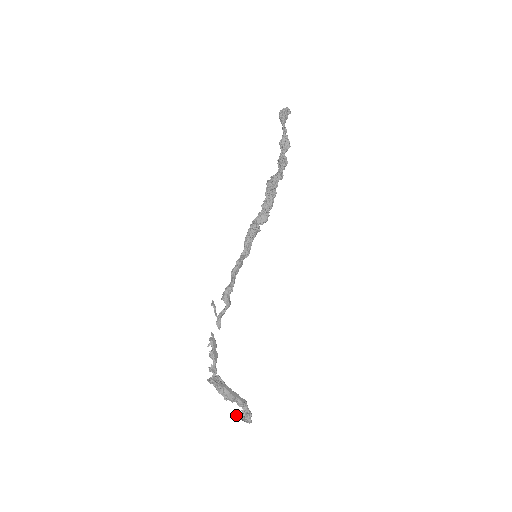
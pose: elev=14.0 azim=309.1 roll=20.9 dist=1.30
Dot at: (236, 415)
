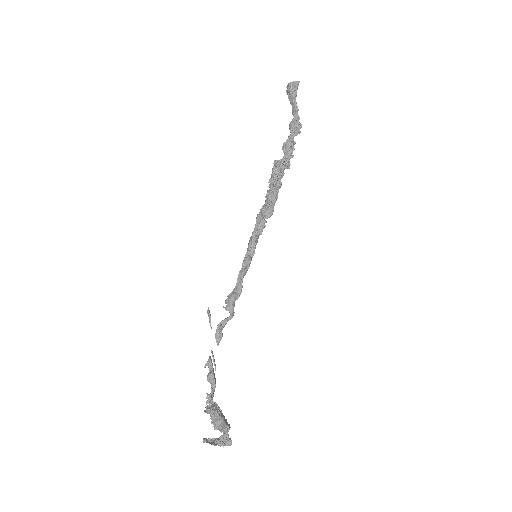
Dot at: (210, 441)
